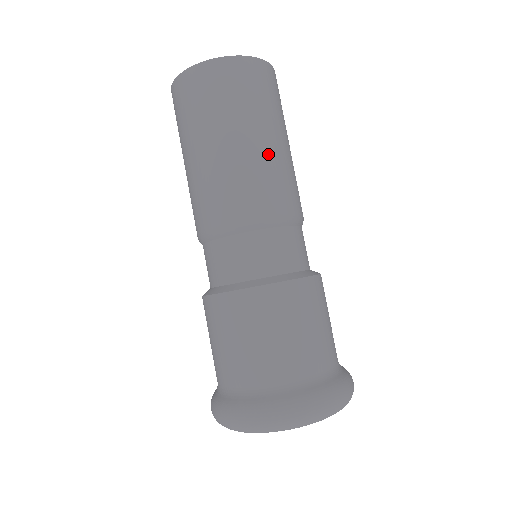
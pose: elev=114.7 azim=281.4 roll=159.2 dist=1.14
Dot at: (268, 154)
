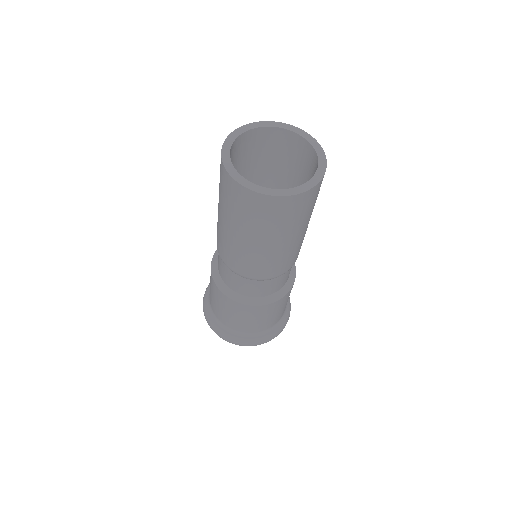
Dot at: (259, 252)
